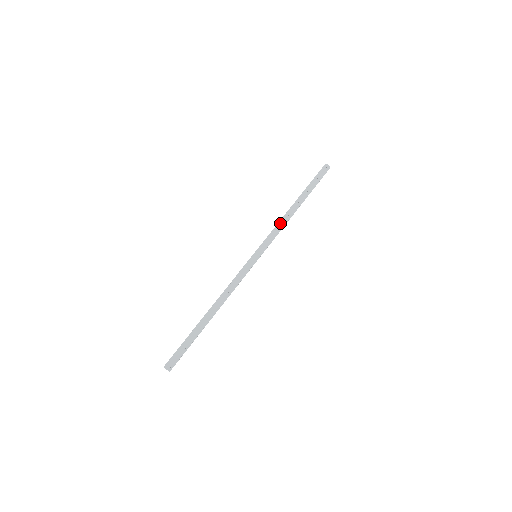
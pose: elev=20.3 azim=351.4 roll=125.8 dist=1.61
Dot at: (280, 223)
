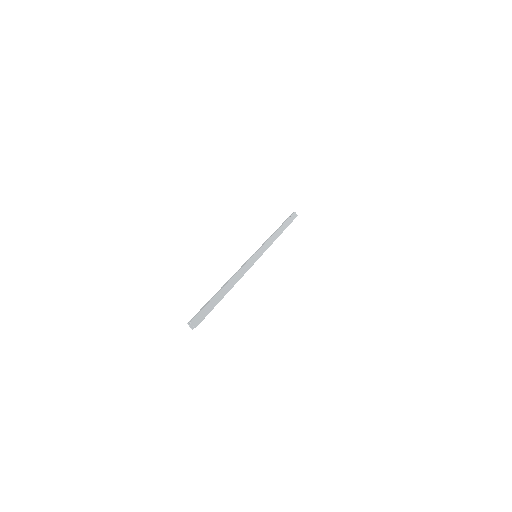
Dot at: (271, 238)
